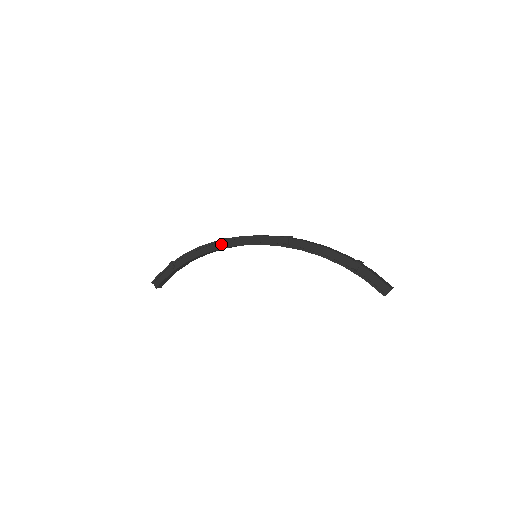
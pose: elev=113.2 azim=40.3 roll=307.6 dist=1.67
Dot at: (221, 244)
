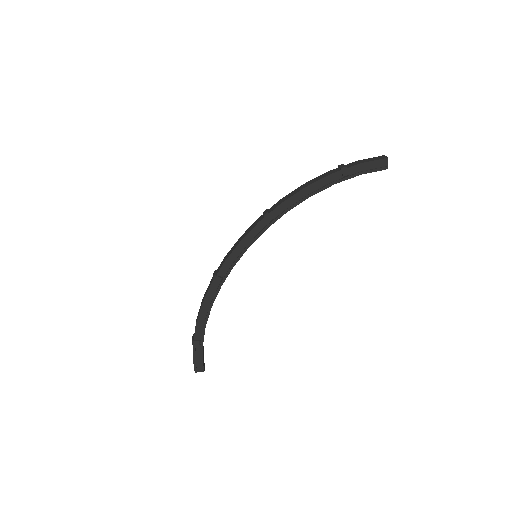
Dot at: (219, 281)
